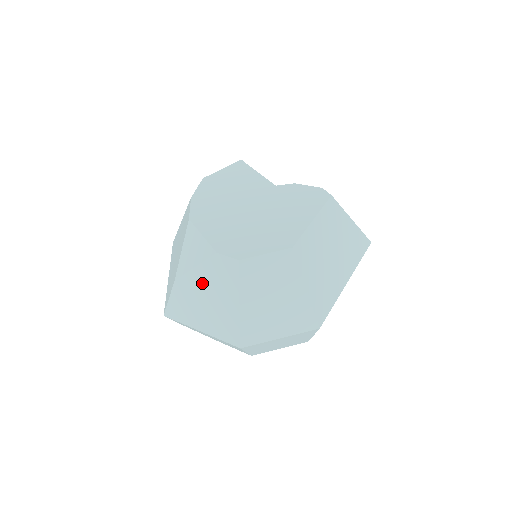
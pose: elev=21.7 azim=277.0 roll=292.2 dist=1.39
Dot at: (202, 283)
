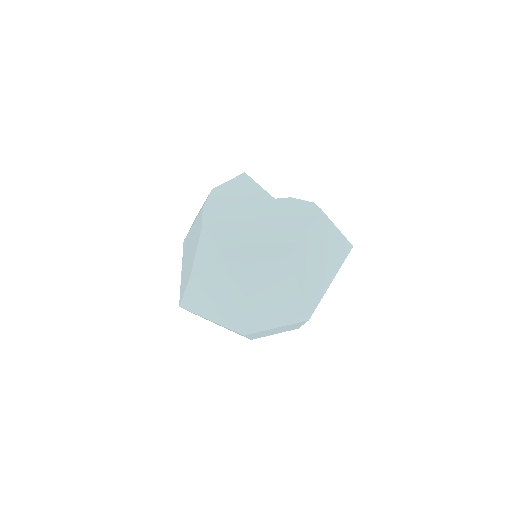
Dot at: (213, 282)
